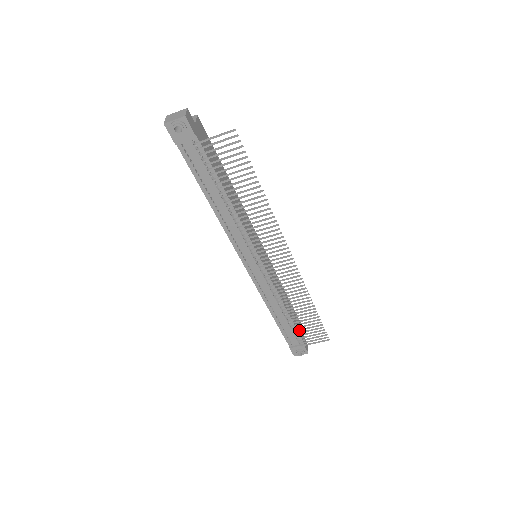
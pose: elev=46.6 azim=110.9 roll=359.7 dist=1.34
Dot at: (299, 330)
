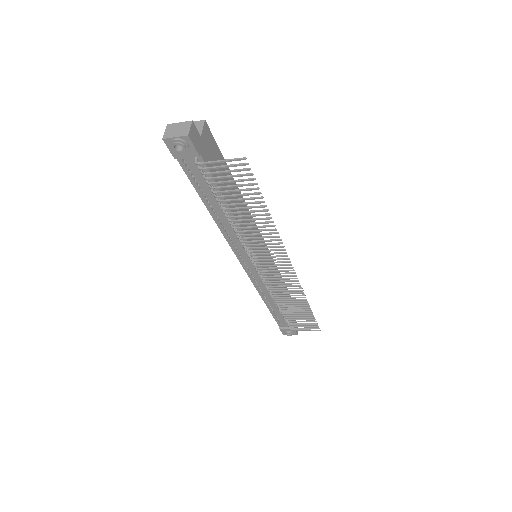
Dot at: occluded
